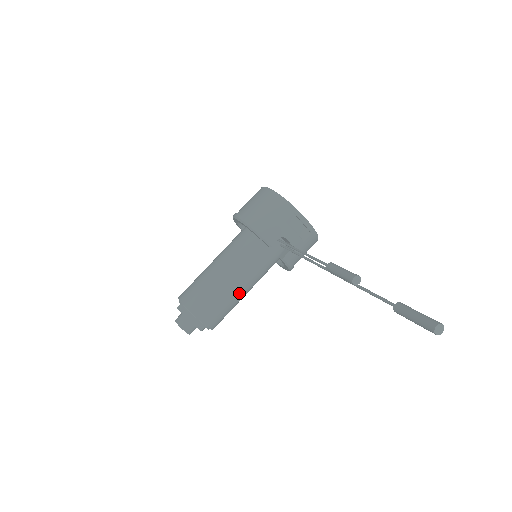
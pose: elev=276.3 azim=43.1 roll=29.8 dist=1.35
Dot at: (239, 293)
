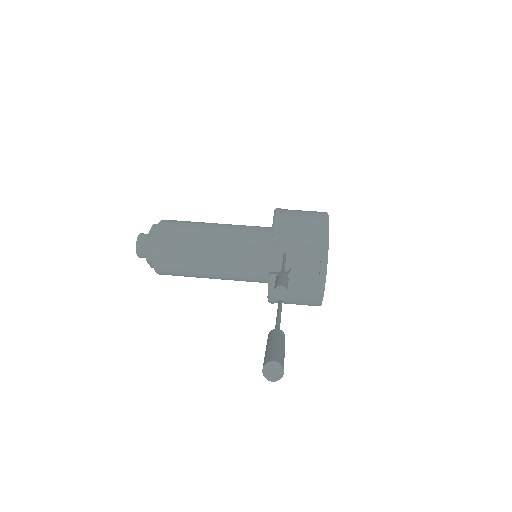
Dot at: (207, 265)
